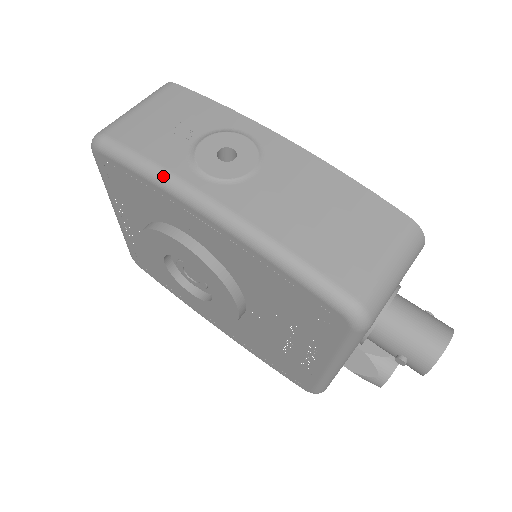
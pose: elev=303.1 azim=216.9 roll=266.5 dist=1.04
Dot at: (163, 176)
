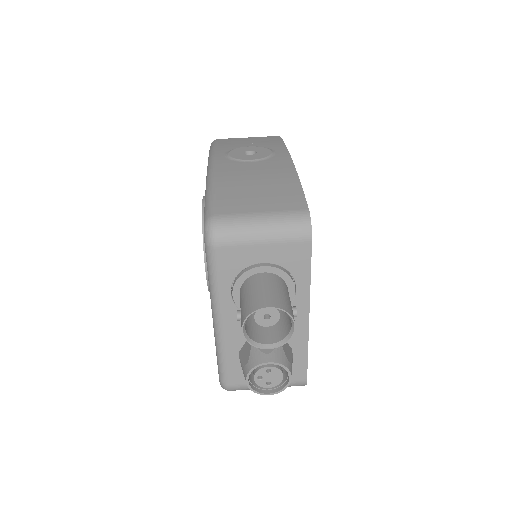
Dot at: (212, 152)
